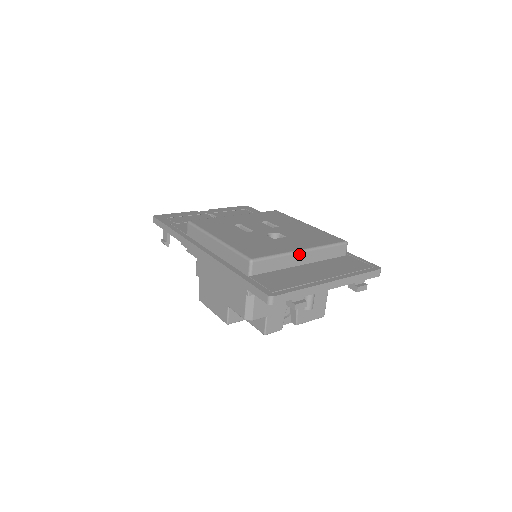
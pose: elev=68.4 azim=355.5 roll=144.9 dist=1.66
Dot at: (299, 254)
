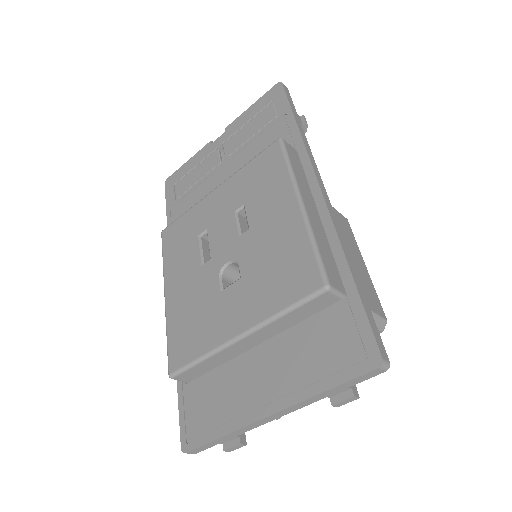
Dot at: (236, 343)
